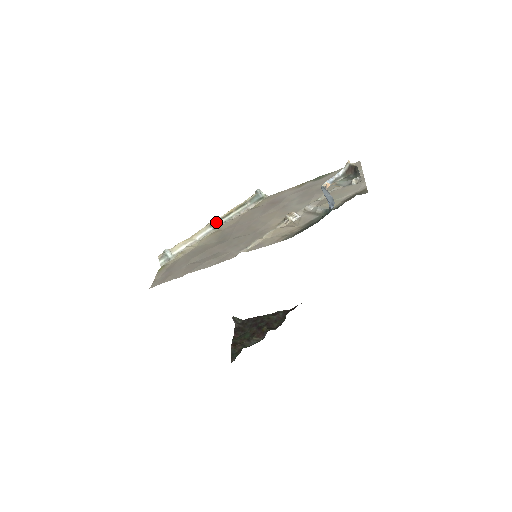
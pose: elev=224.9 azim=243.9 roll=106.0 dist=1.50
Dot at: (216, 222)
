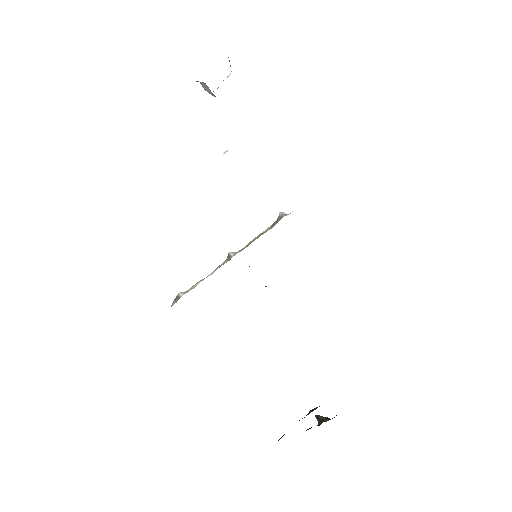
Dot at: (232, 254)
